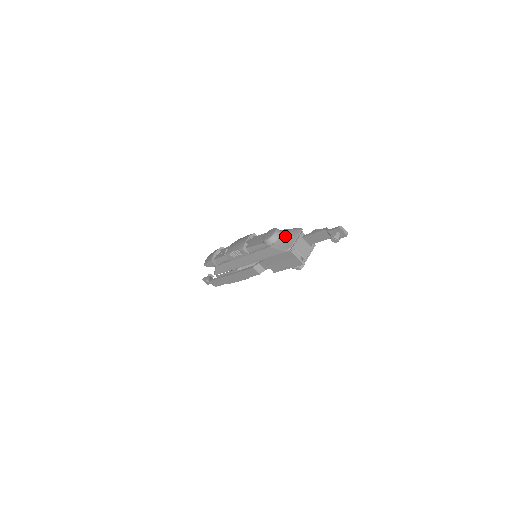
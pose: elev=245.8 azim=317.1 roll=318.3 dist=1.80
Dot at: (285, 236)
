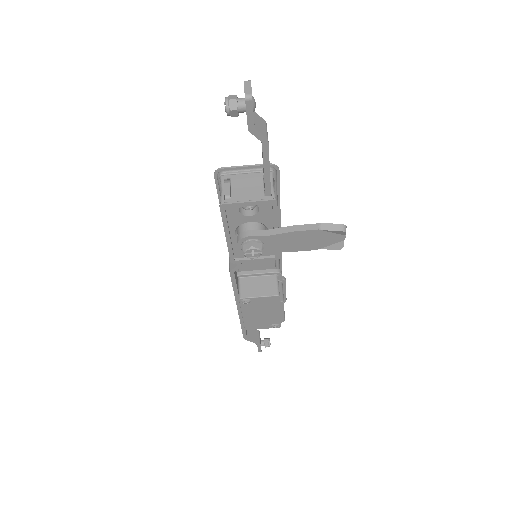
Dot at: occluded
